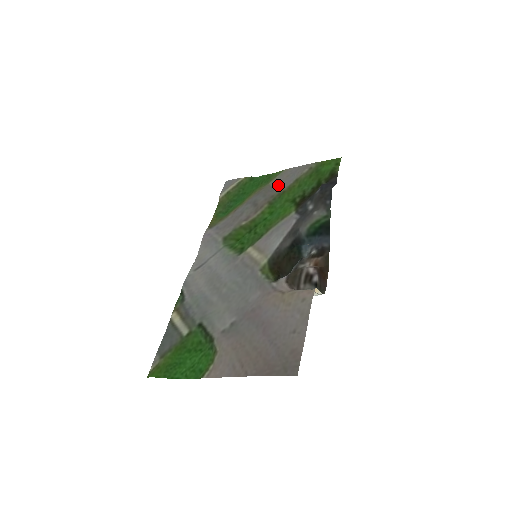
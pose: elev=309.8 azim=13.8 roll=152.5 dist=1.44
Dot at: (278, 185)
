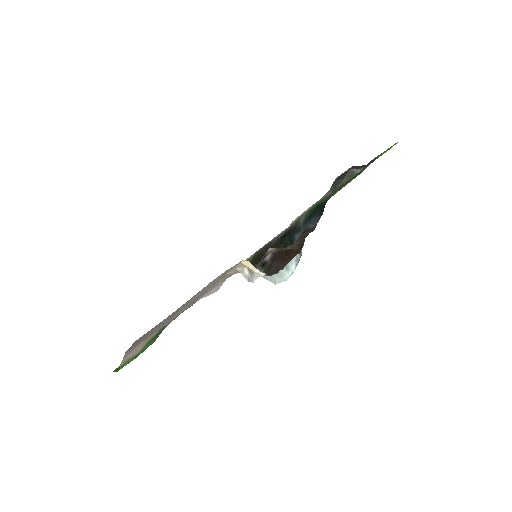
Dot at: occluded
